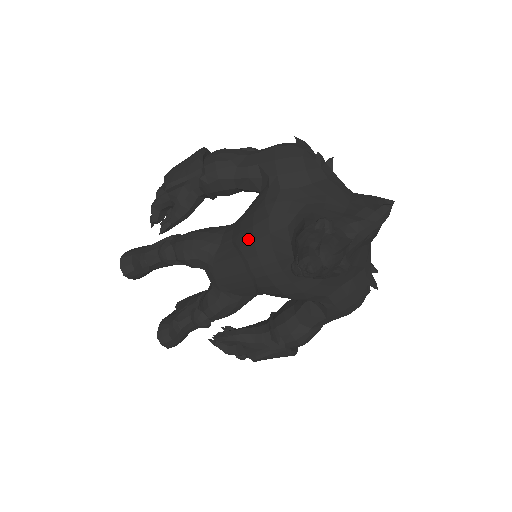
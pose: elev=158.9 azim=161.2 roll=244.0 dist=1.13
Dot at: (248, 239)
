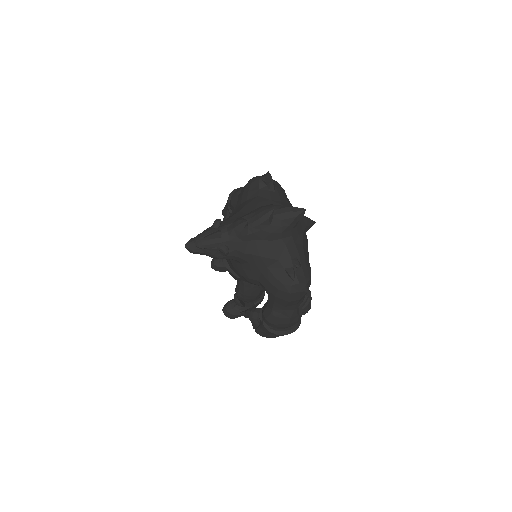
Dot at: occluded
